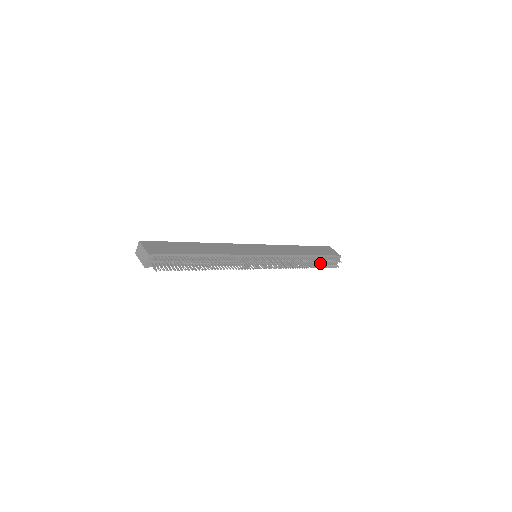
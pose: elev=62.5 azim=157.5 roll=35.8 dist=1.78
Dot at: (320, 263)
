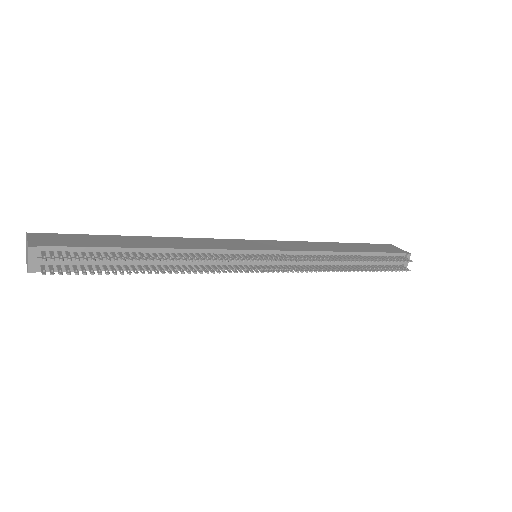
Dot at: (375, 266)
